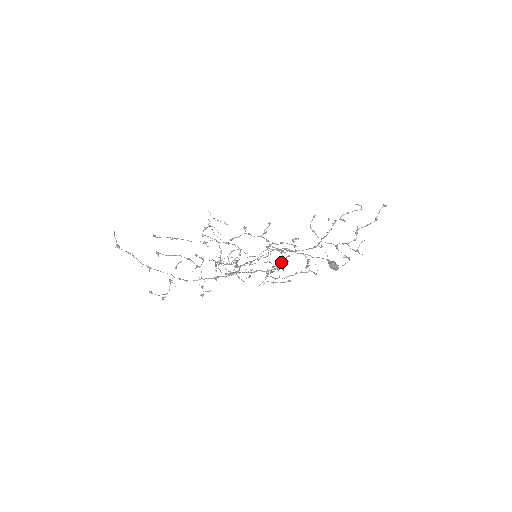
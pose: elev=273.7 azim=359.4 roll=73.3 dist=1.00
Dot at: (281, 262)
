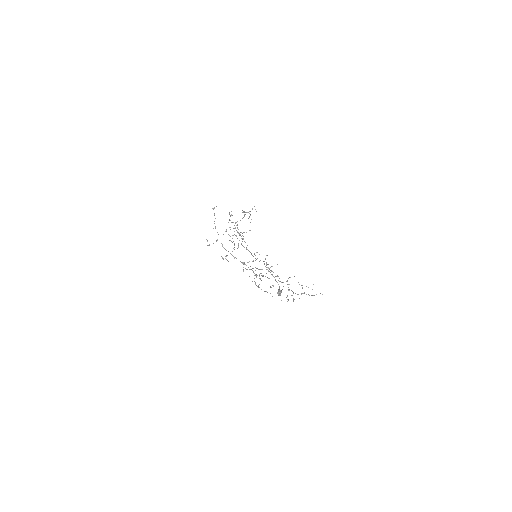
Dot at: occluded
